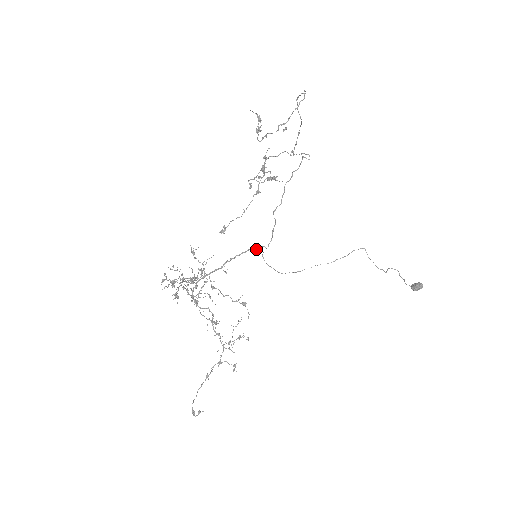
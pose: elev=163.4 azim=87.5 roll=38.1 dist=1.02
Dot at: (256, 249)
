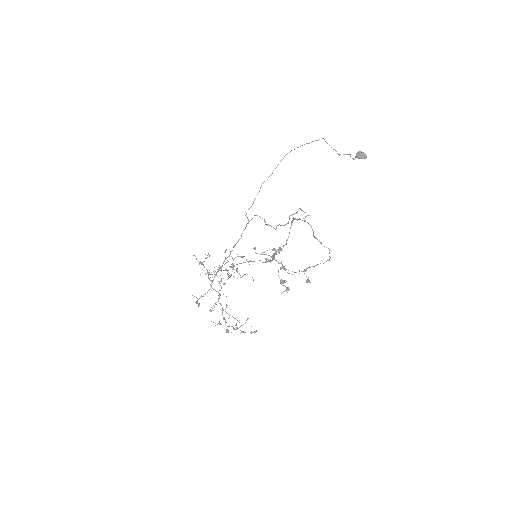
Dot at: (245, 228)
